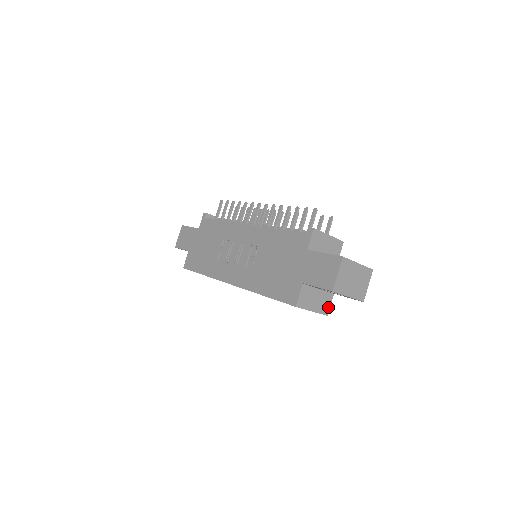
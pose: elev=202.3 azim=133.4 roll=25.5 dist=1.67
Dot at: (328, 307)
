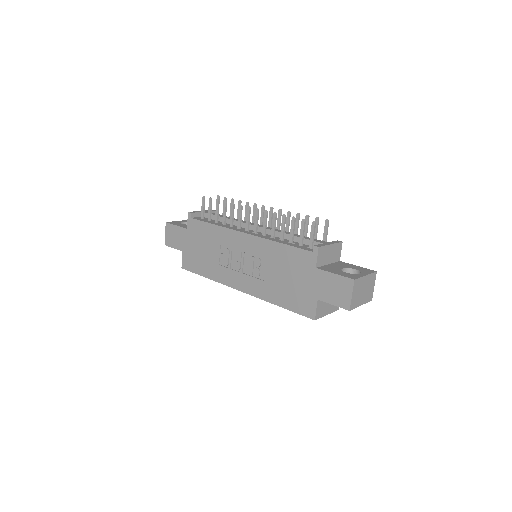
Dot at: occluded
